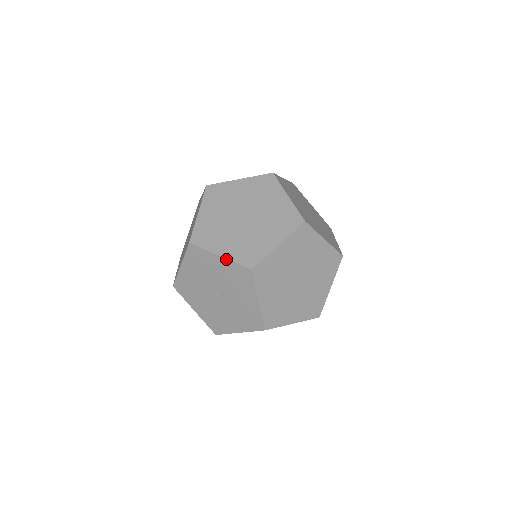
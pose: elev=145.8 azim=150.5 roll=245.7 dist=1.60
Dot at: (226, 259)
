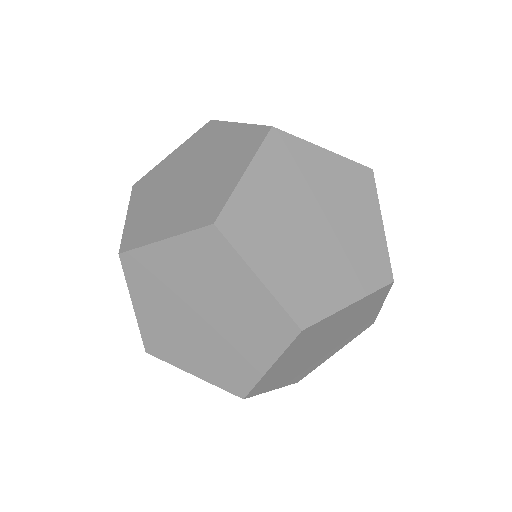
Dot at: (125, 224)
